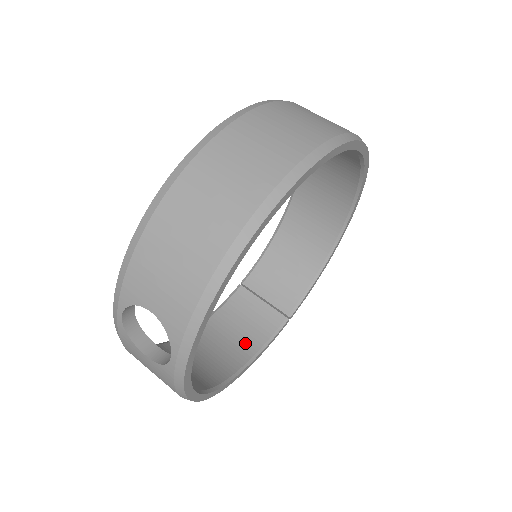
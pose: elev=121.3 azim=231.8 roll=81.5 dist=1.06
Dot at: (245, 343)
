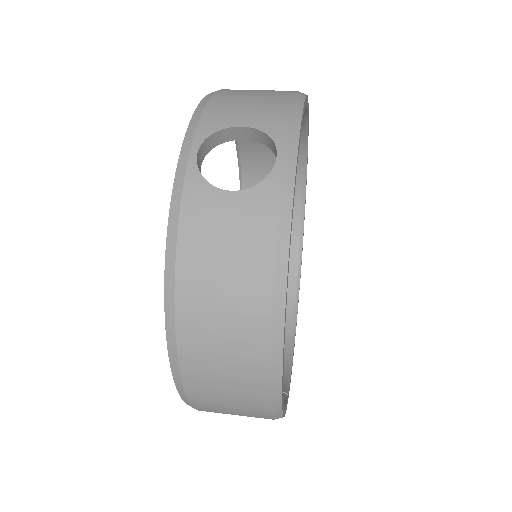
Dot at: occluded
